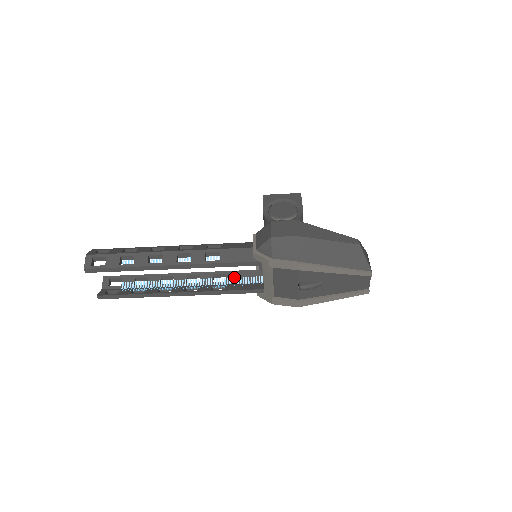
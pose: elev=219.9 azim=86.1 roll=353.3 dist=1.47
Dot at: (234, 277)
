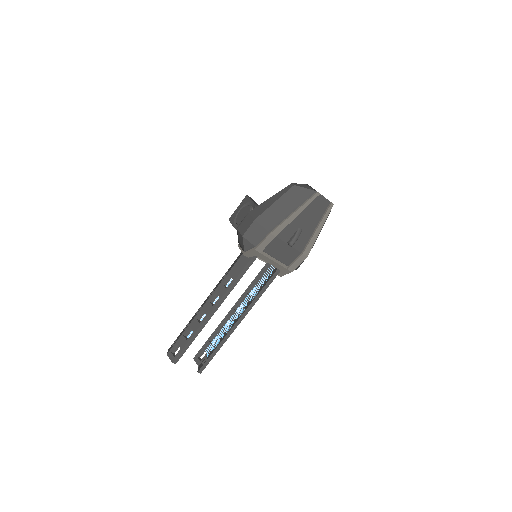
Dot at: (258, 281)
